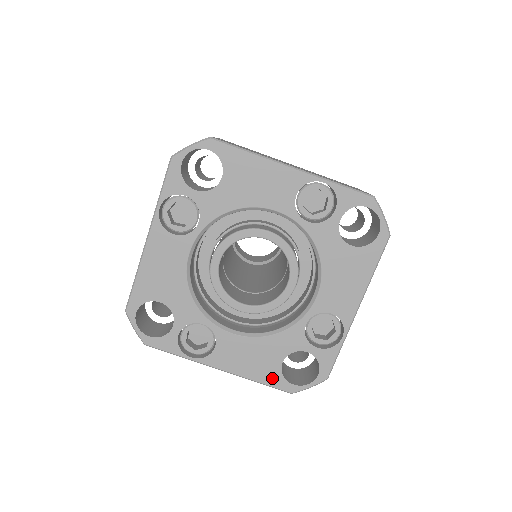
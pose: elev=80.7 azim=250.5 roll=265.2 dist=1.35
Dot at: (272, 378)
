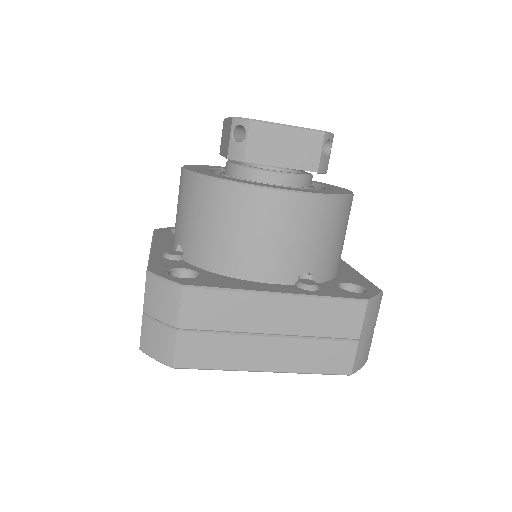
Dot at: occluded
